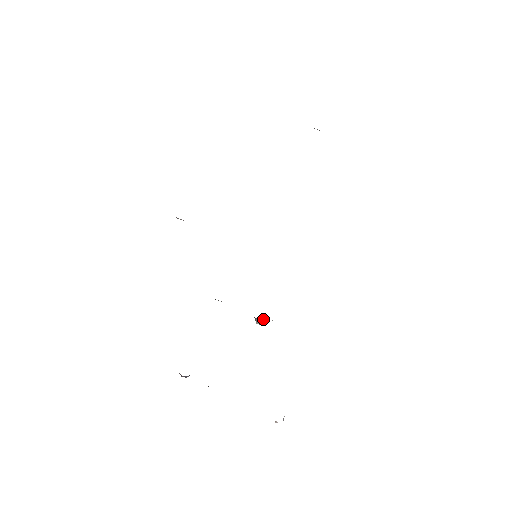
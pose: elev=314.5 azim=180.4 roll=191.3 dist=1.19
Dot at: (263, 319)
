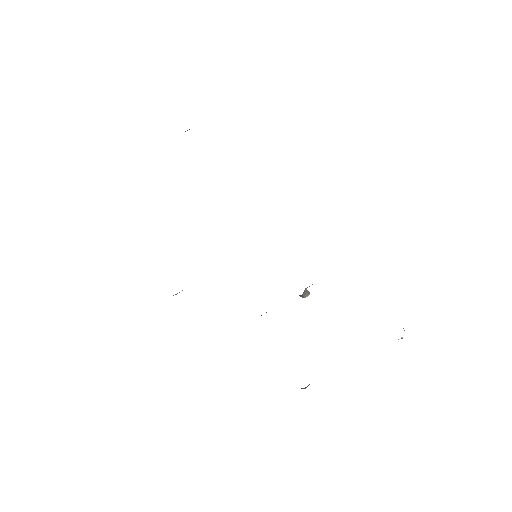
Dot at: (306, 290)
